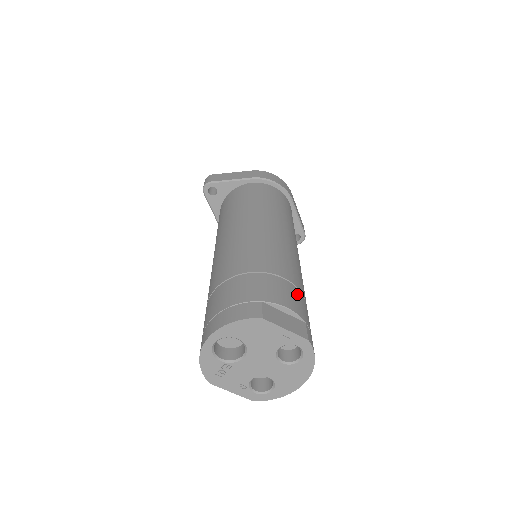
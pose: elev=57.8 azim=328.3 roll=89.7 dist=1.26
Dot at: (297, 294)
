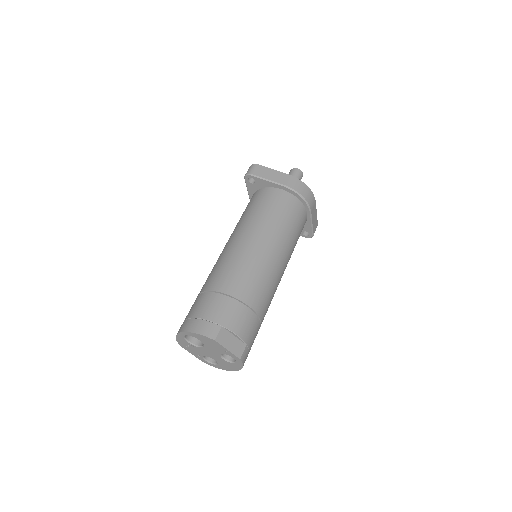
Dot at: (253, 321)
